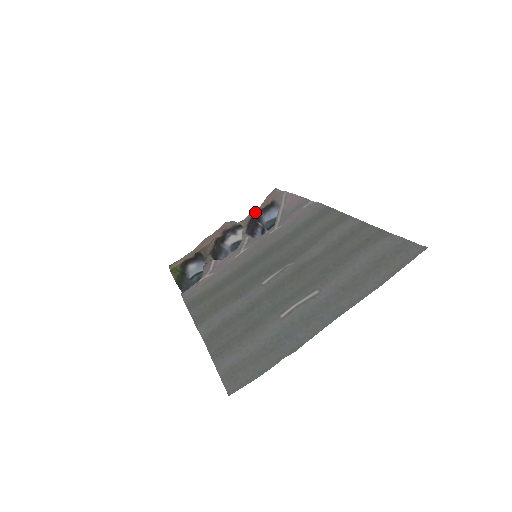
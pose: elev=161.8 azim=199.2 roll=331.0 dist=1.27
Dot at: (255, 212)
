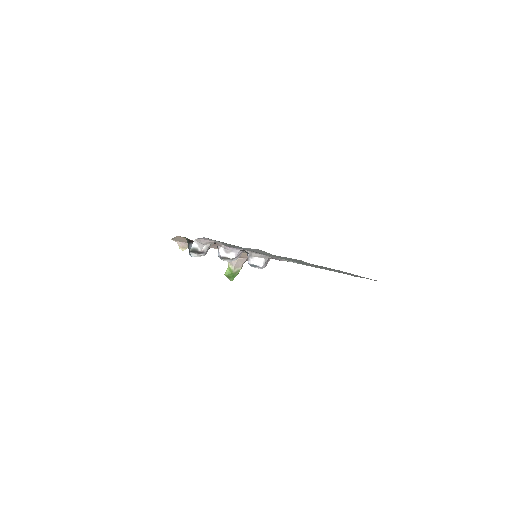
Dot at: occluded
